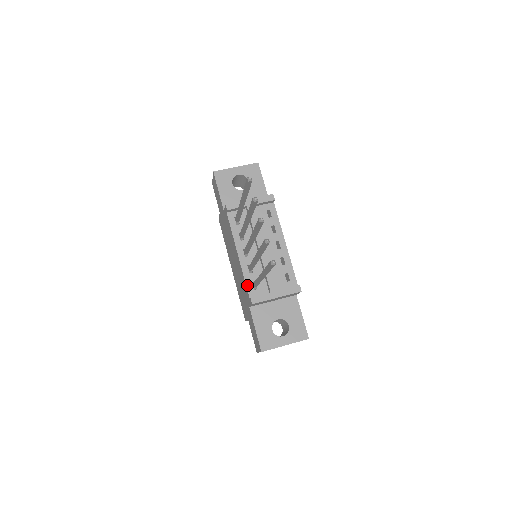
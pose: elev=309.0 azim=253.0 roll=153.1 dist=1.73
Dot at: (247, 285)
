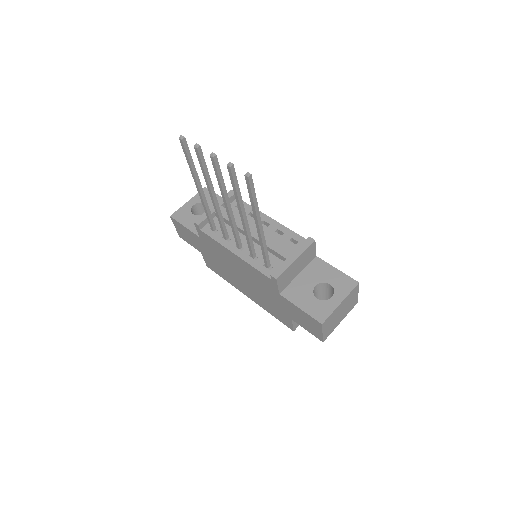
Dot at: (260, 271)
